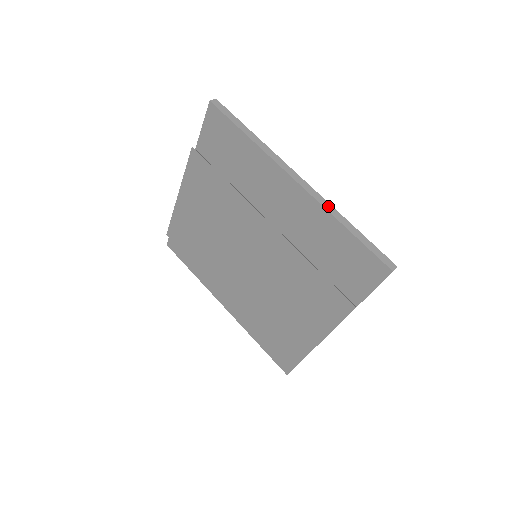
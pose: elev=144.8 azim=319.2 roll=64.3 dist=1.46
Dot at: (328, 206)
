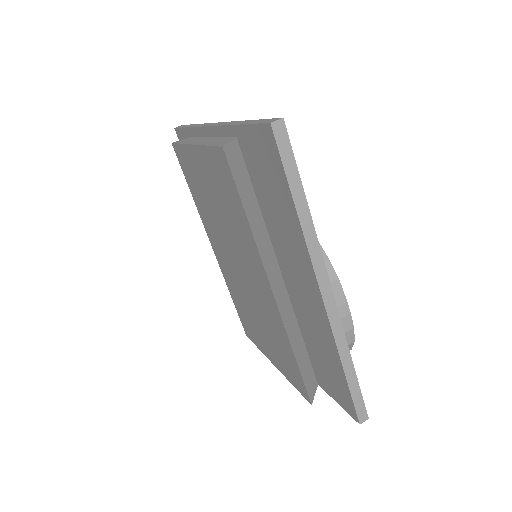
Dot at: (341, 338)
